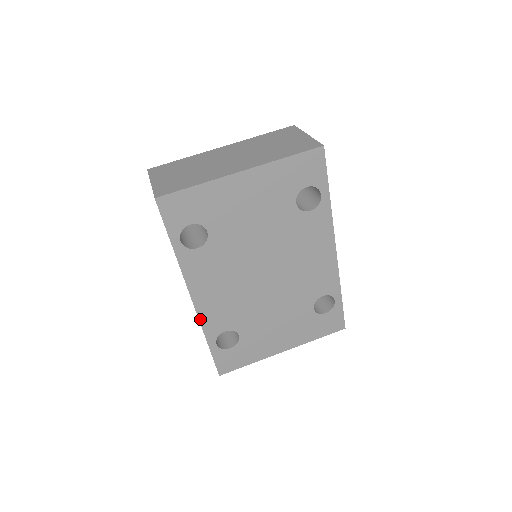
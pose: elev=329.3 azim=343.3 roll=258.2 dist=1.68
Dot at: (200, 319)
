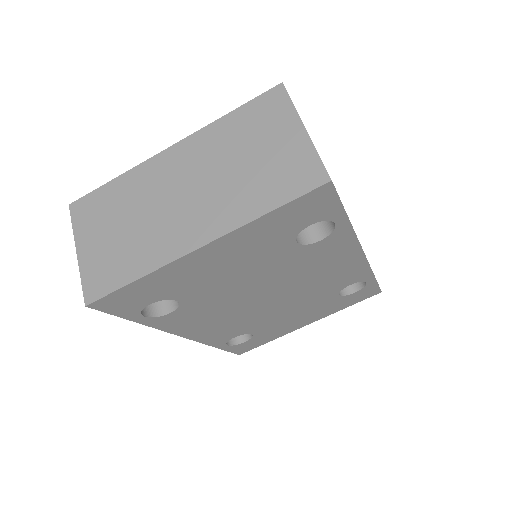
Dot at: (201, 342)
